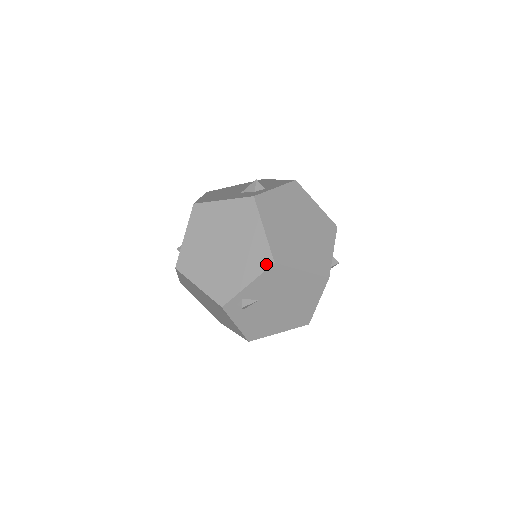
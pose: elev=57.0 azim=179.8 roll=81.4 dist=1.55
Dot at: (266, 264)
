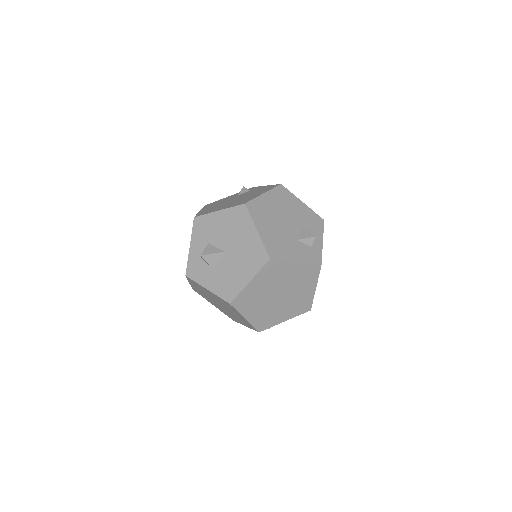
Dot at: (305, 310)
